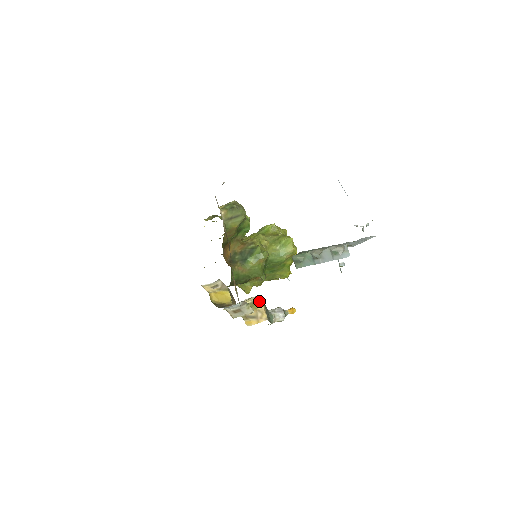
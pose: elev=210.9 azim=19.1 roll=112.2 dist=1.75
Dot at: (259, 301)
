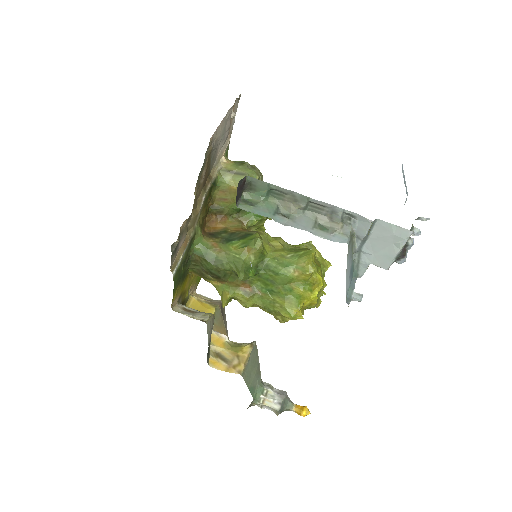
Dot at: (248, 345)
